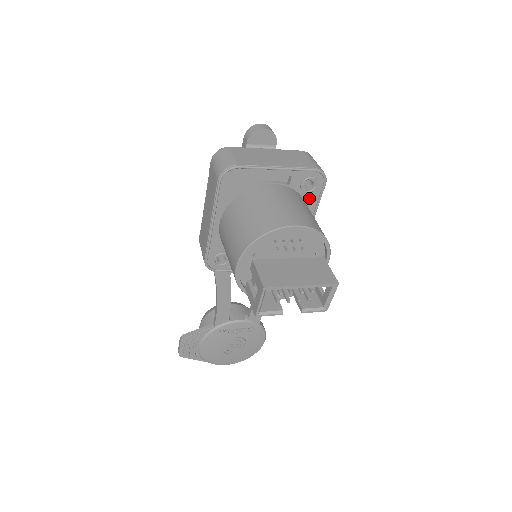
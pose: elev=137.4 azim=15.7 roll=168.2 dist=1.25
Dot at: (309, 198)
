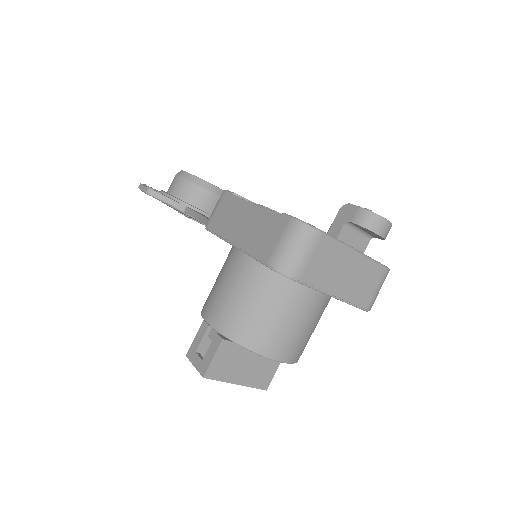
Dot at: occluded
